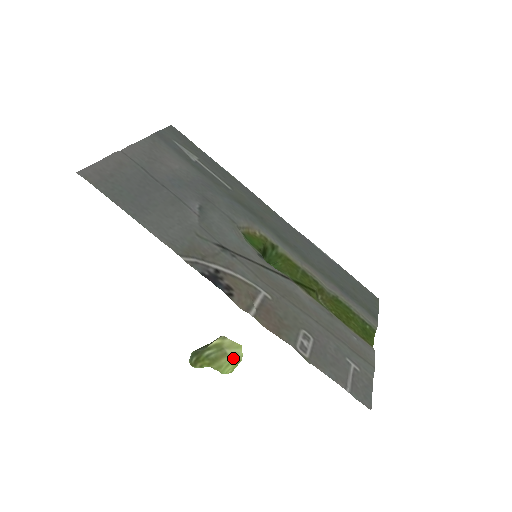
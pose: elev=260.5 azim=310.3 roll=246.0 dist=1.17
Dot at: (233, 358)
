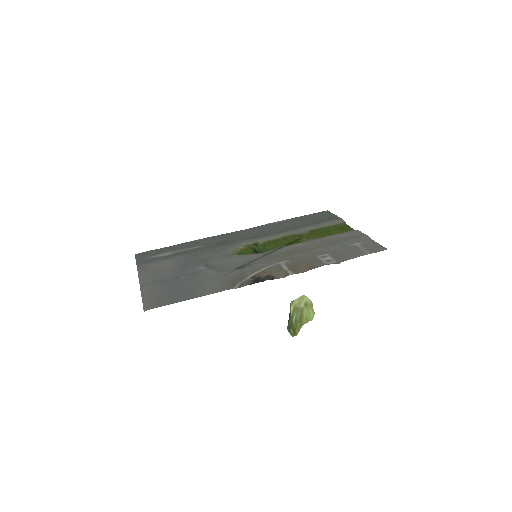
Dot at: (307, 306)
